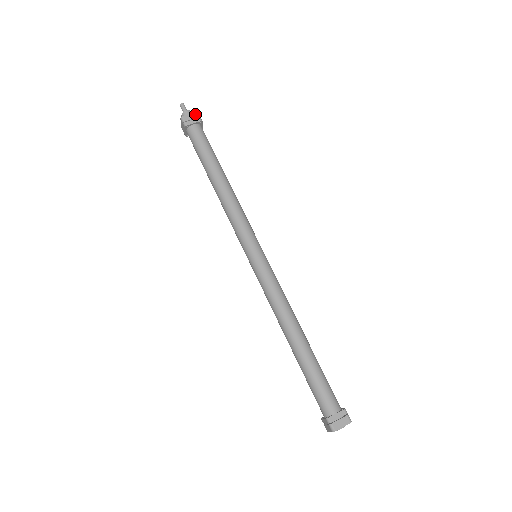
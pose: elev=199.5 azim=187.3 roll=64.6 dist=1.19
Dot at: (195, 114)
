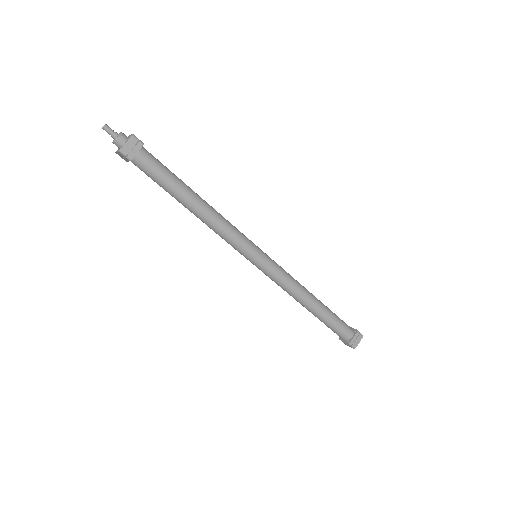
Dot at: (132, 139)
